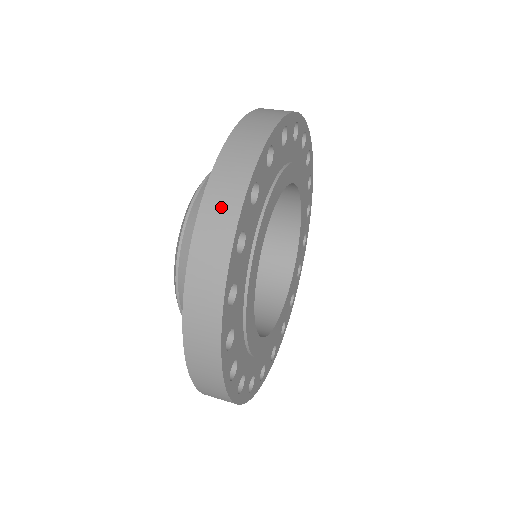
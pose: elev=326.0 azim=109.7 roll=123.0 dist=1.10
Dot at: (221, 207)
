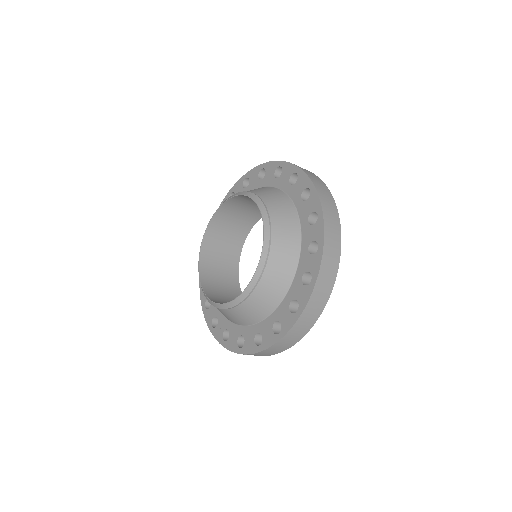
Dot at: (316, 179)
